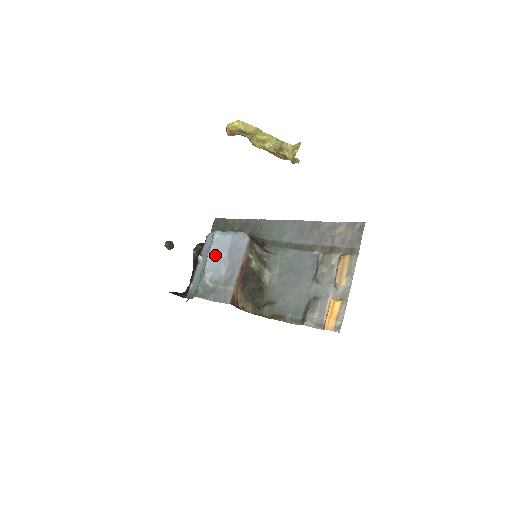
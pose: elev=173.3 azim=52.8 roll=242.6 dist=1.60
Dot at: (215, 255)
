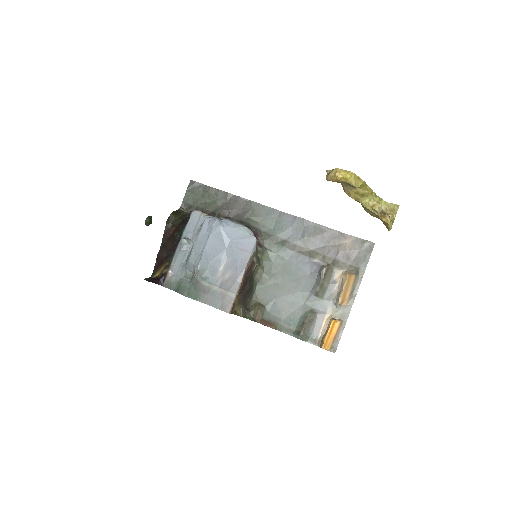
Dot at: (212, 249)
